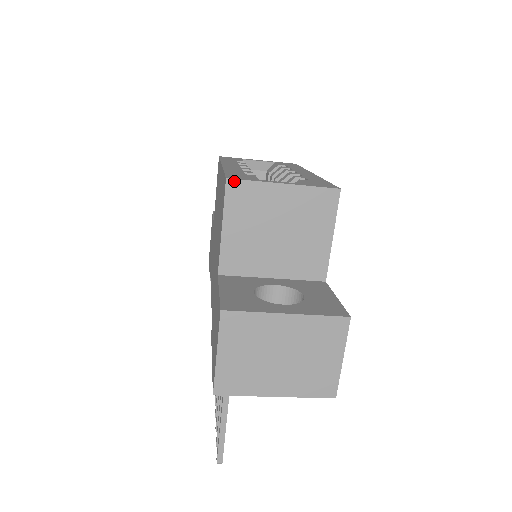
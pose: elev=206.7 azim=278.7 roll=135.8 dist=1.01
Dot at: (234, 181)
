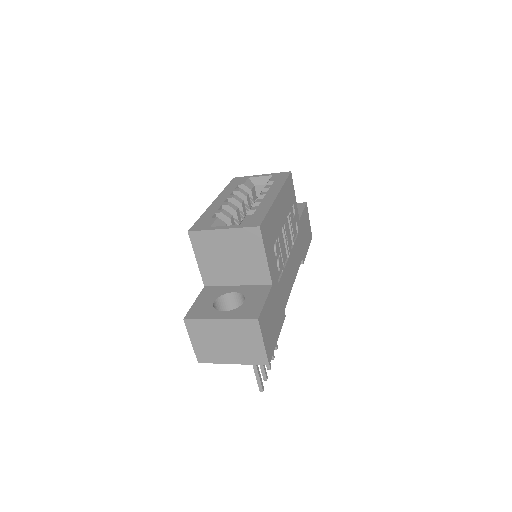
Dot at: (193, 232)
